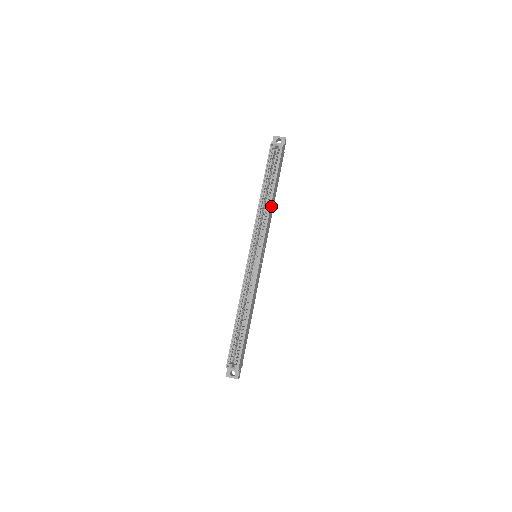
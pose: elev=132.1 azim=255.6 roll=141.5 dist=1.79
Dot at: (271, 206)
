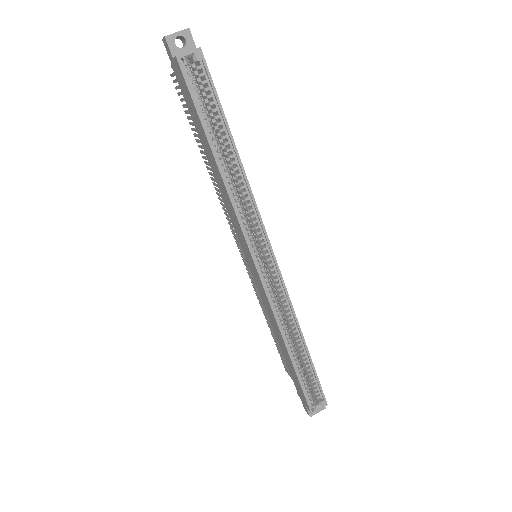
Dot at: (242, 172)
